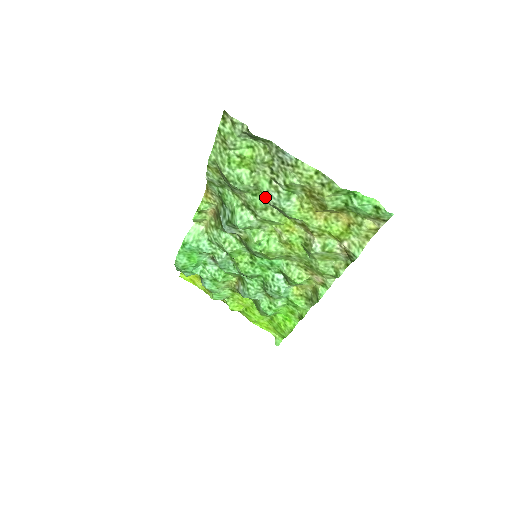
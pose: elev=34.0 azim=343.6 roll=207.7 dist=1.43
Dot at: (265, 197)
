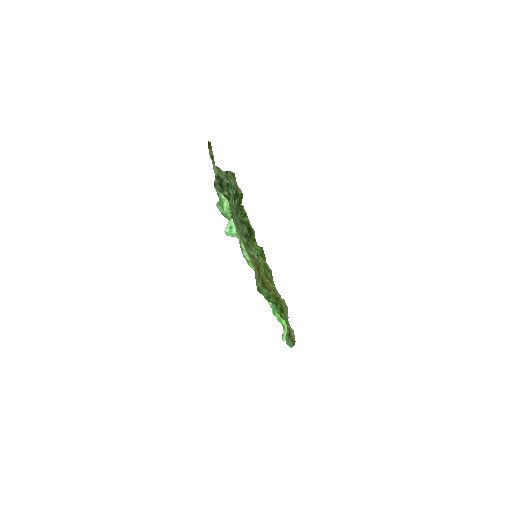
Dot at: occluded
